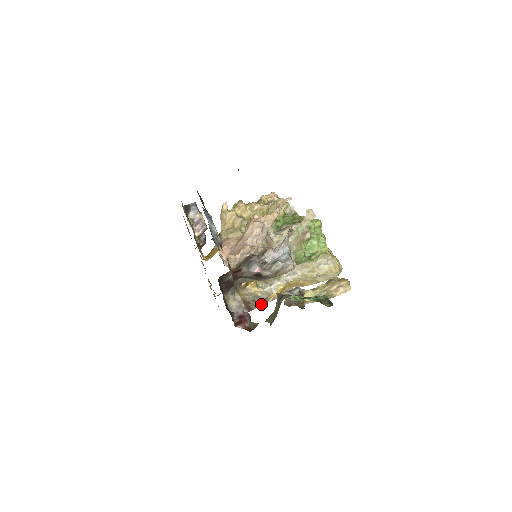
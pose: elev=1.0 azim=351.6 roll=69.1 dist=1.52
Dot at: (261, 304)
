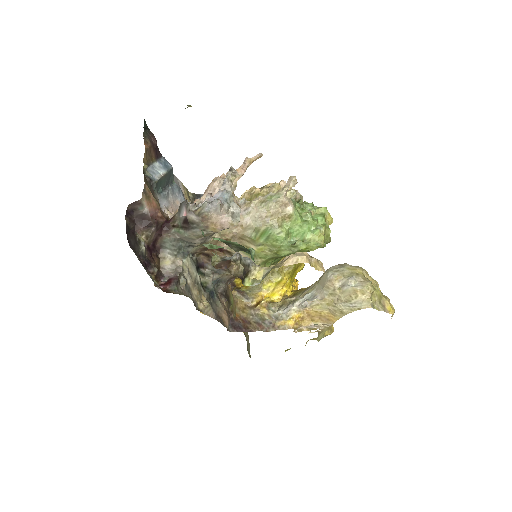
Dot at: (266, 330)
